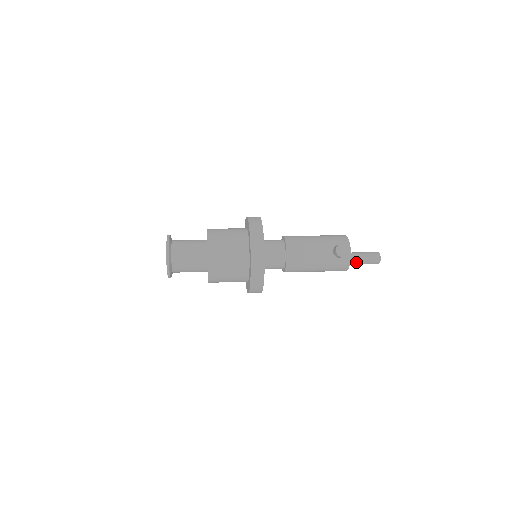
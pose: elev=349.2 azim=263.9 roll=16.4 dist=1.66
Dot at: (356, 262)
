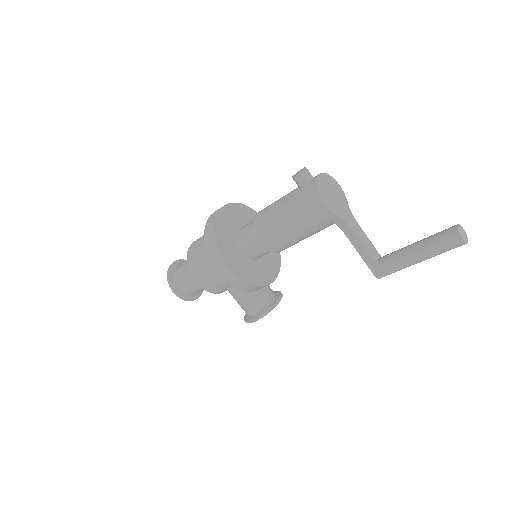
Dot at: (418, 248)
